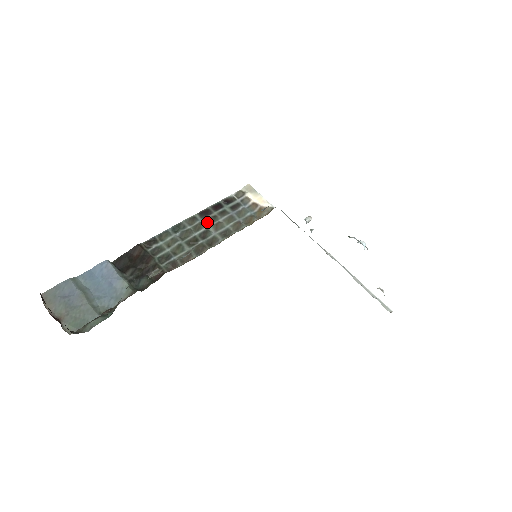
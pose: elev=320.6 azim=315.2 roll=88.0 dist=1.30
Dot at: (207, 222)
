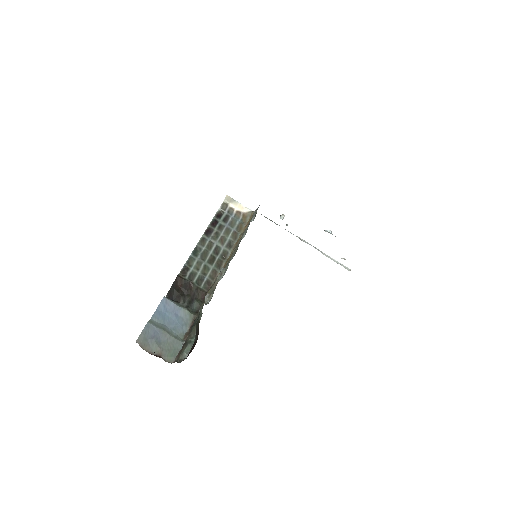
Dot at: (214, 239)
